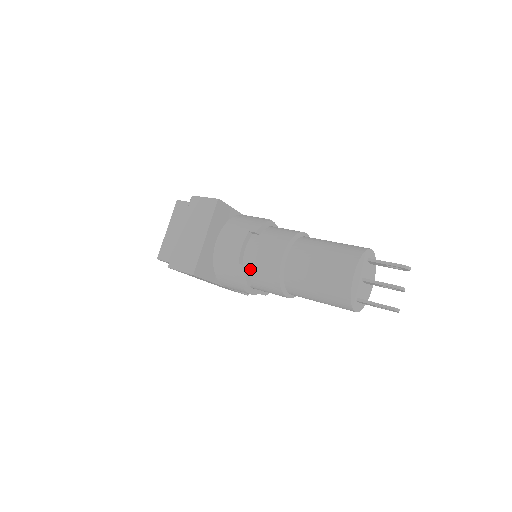
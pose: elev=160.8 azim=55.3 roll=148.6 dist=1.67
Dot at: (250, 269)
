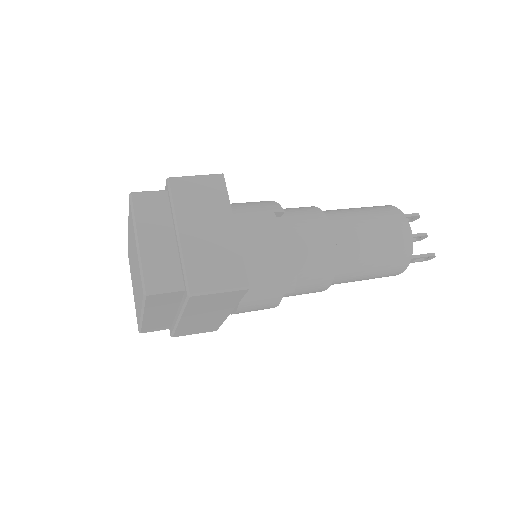
Dot at: occluded
